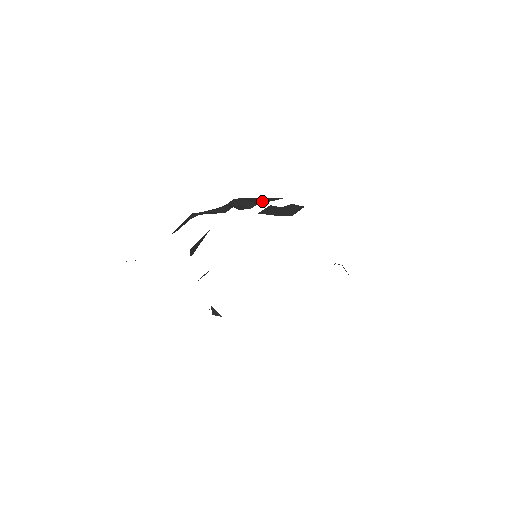
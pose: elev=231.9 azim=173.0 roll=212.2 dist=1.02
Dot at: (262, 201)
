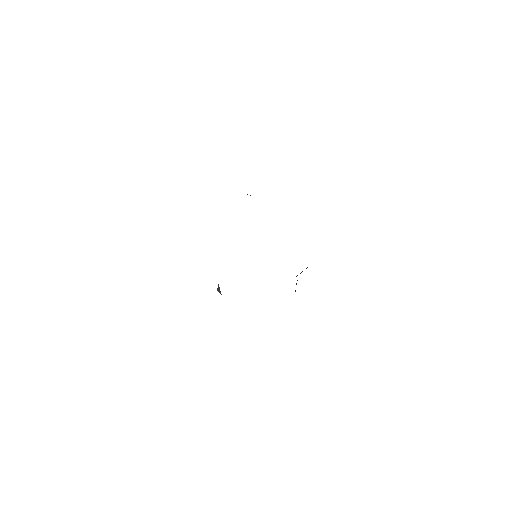
Dot at: occluded
